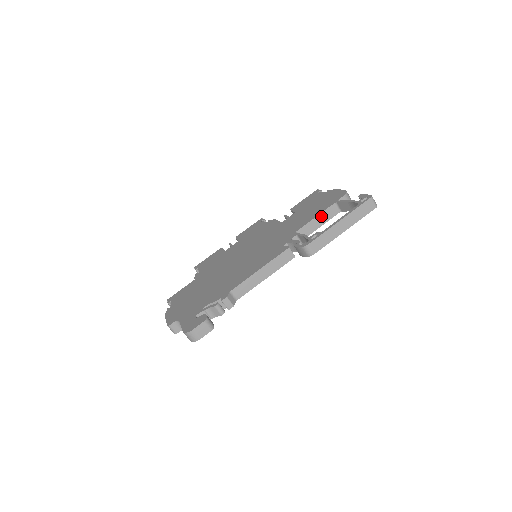
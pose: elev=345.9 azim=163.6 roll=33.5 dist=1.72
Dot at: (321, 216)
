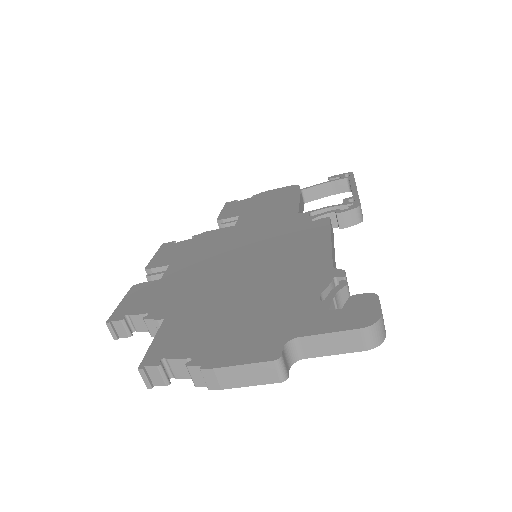
Dot at: (300, 202)
